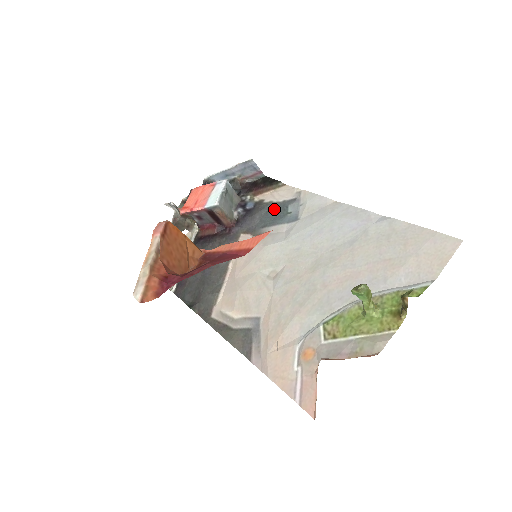
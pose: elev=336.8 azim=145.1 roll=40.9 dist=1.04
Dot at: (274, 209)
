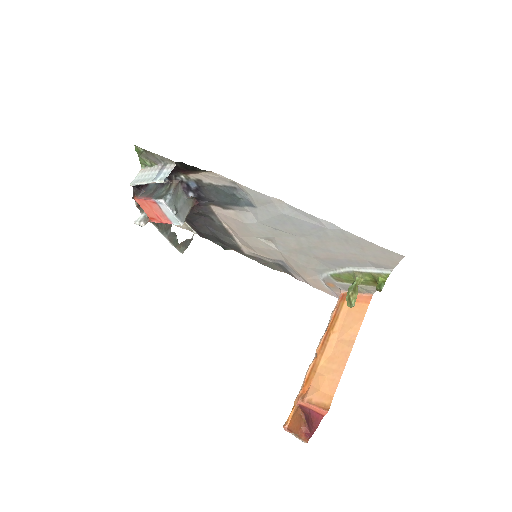
Dot at: (222, 193)
